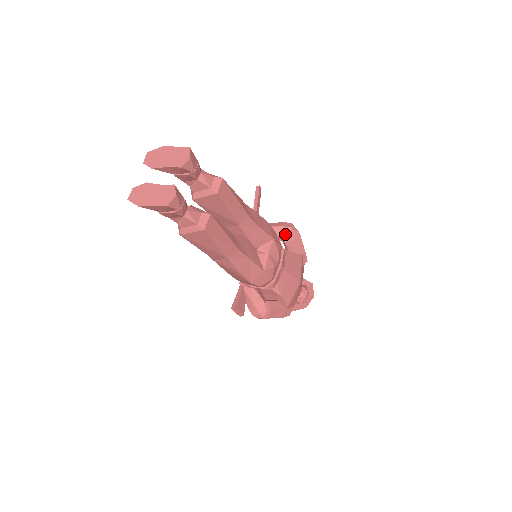
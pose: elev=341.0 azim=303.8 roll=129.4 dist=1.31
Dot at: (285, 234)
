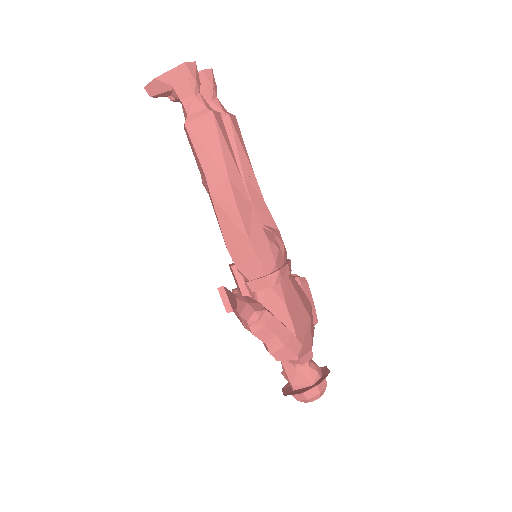
Dot at: occluded
